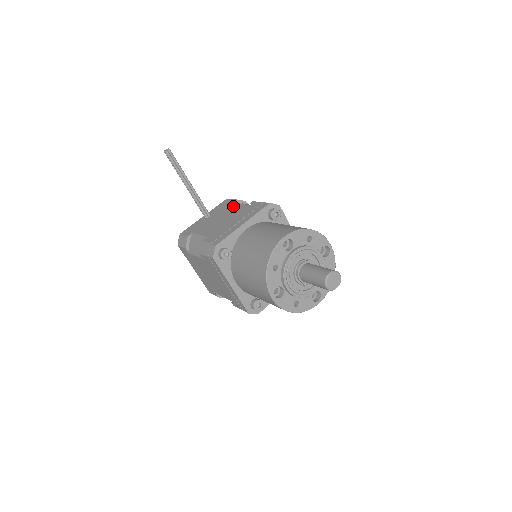
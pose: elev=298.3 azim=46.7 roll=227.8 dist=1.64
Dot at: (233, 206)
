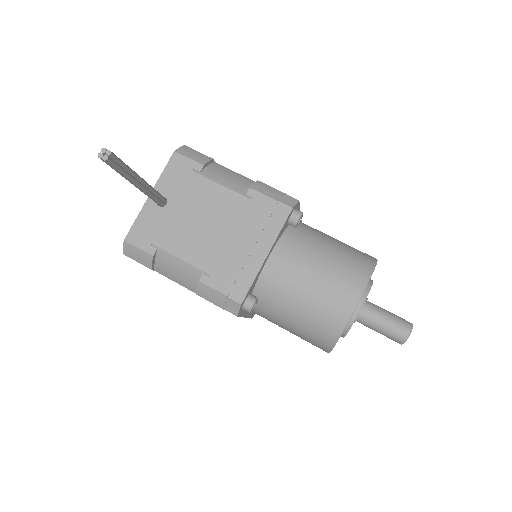
Dot at: (209, 188)
